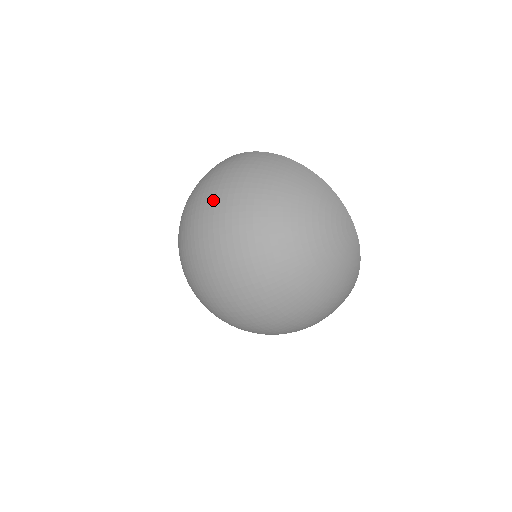
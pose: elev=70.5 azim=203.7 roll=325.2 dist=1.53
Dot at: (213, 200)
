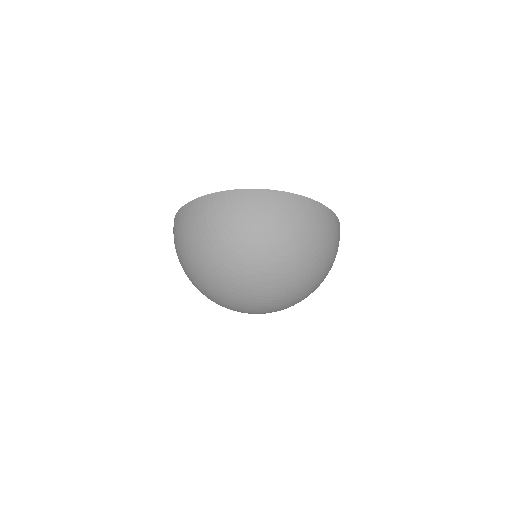
Dot at: (191, 271)
